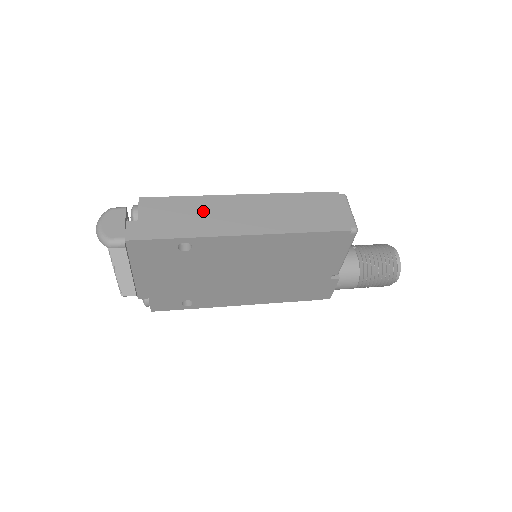
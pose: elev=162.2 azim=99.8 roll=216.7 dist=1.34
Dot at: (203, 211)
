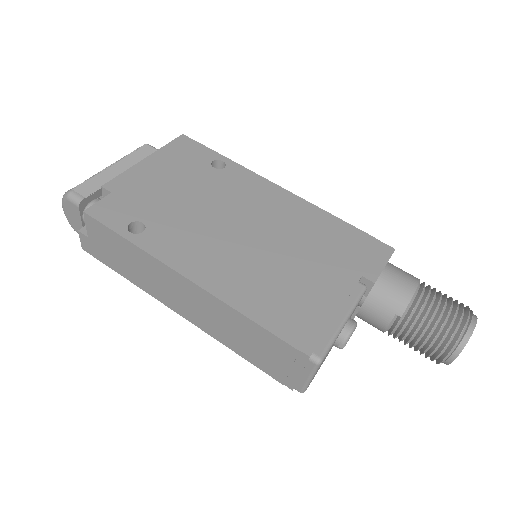
Dot at: (144, 268)
